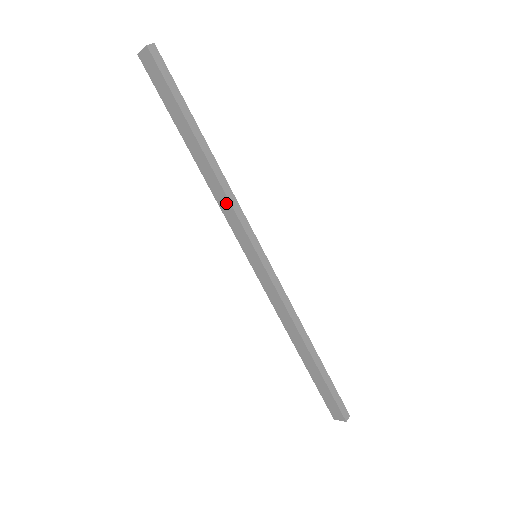
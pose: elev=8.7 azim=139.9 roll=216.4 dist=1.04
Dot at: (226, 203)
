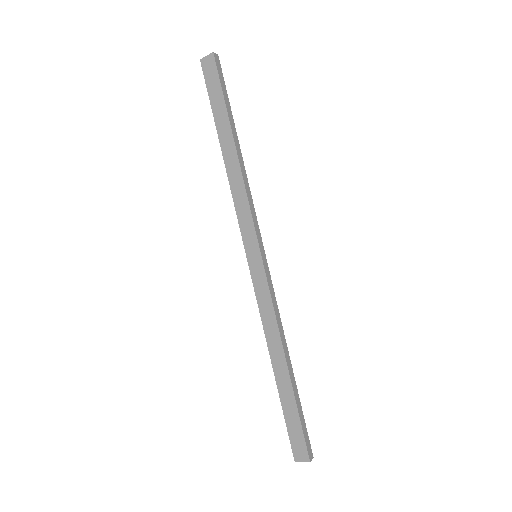
Dot at: (243, 197)
